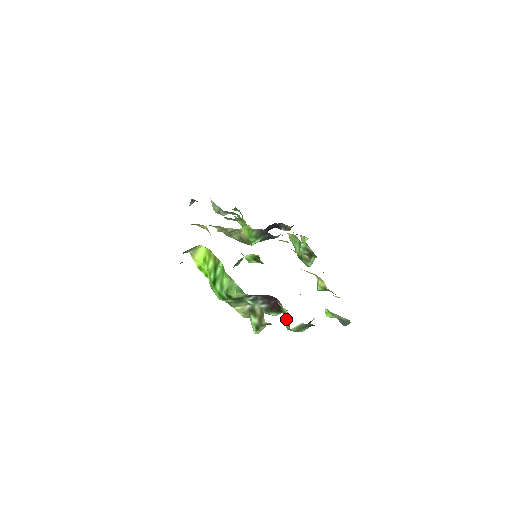
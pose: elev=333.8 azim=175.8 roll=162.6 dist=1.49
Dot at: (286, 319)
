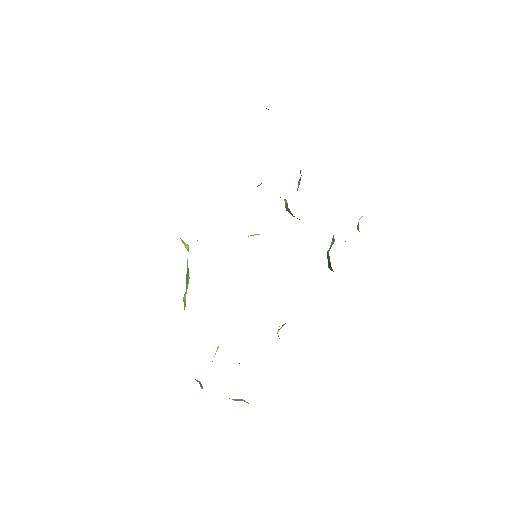
Dot at: occluded
